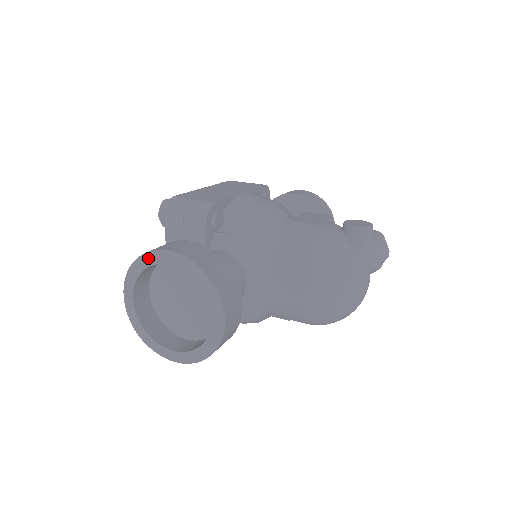
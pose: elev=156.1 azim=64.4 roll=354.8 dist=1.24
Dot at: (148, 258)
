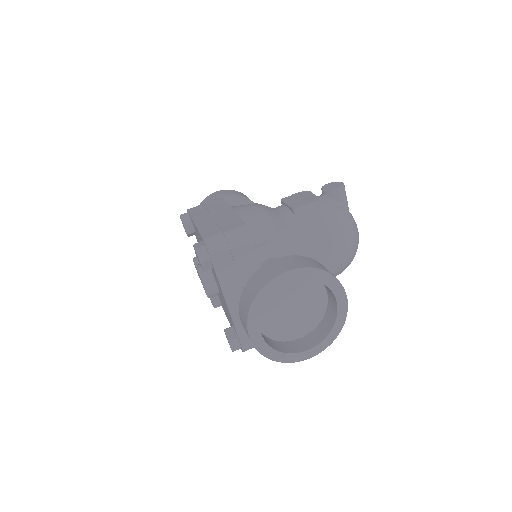
Dot at: (268, 290)
